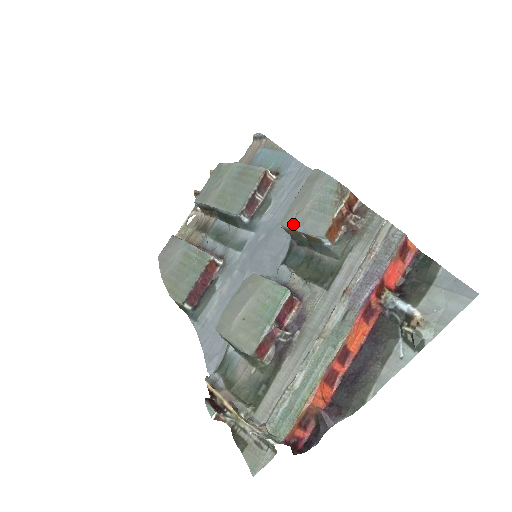
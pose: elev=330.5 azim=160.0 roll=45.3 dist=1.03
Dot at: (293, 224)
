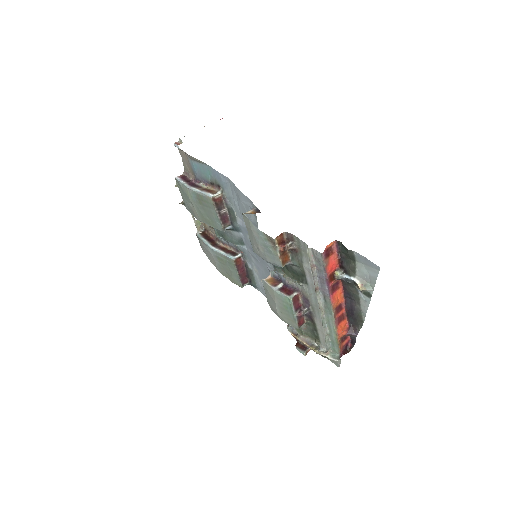
Dot at: (261, 257)
